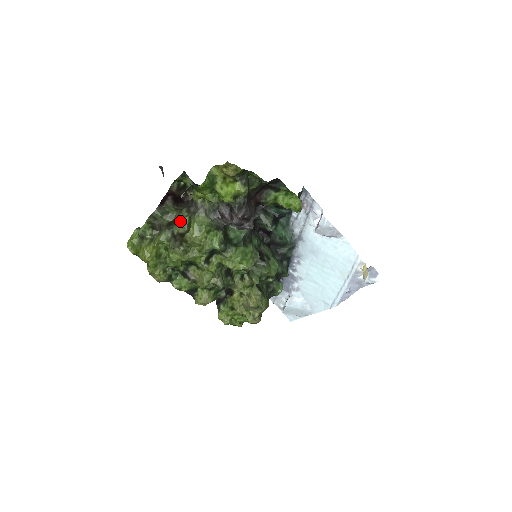
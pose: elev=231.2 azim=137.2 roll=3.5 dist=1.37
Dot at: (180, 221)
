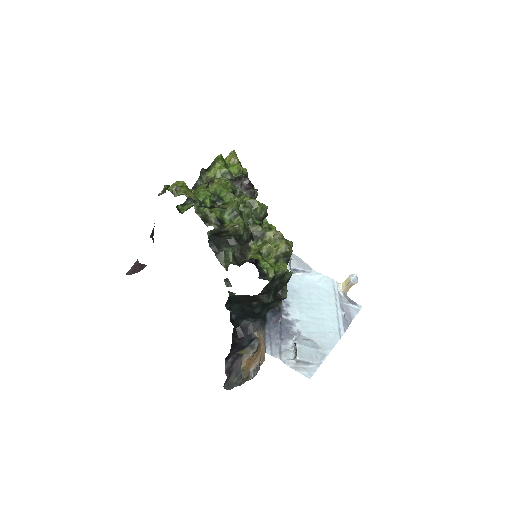
Dot at: occluded
